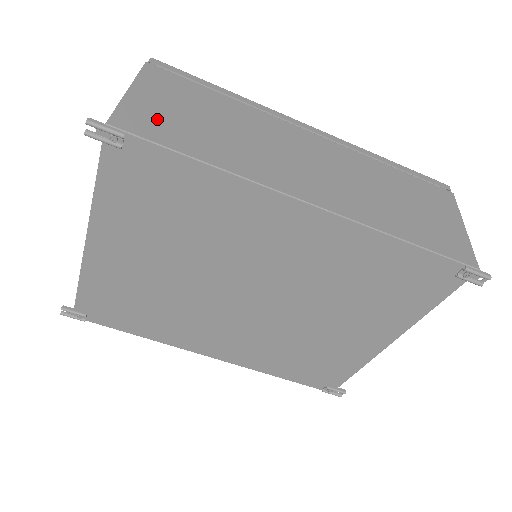
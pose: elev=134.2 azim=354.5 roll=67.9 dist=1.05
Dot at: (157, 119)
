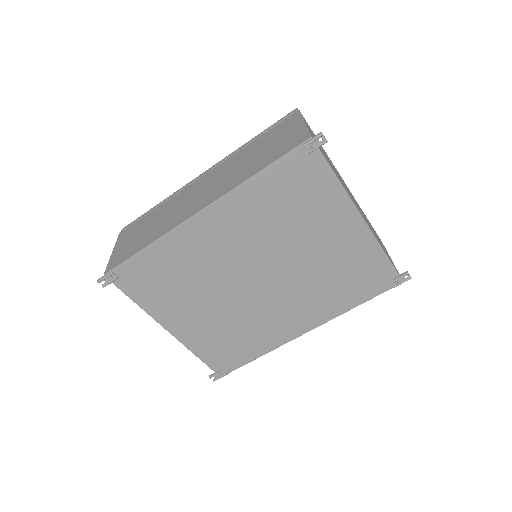
Dot at: (124, 252)
